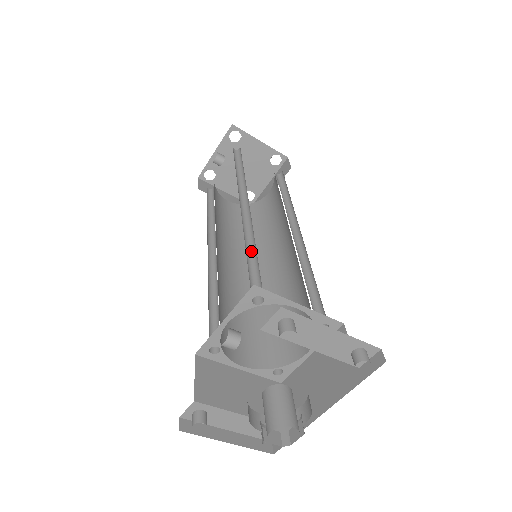
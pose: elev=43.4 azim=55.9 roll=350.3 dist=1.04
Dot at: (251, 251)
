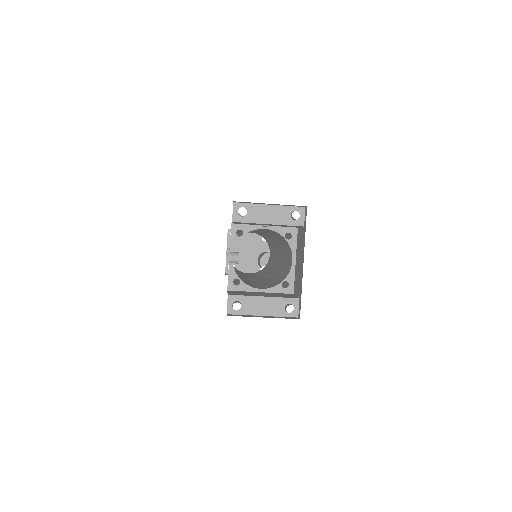
Dot at: (239, 236)
